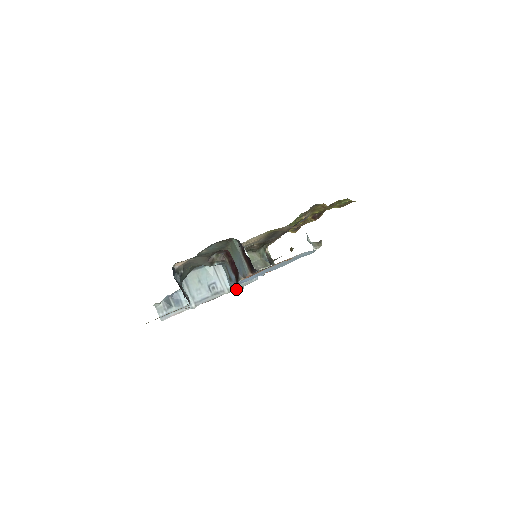
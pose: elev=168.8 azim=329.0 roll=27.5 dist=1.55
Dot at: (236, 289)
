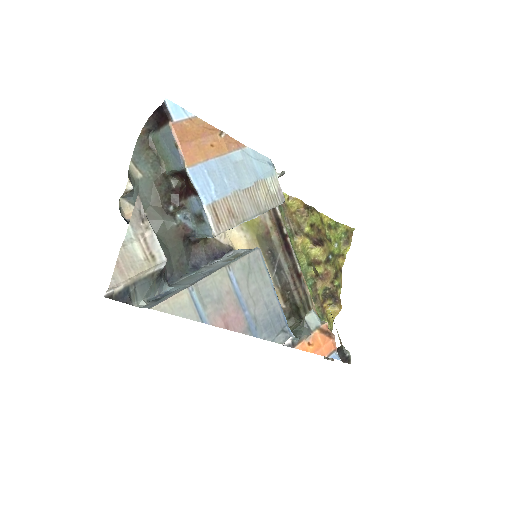
Dot at: (283, 336)
